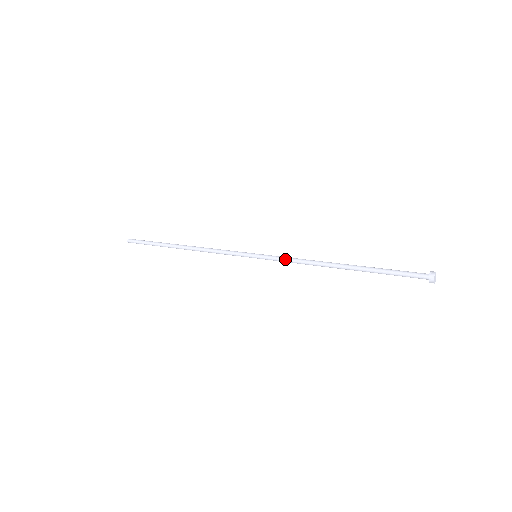
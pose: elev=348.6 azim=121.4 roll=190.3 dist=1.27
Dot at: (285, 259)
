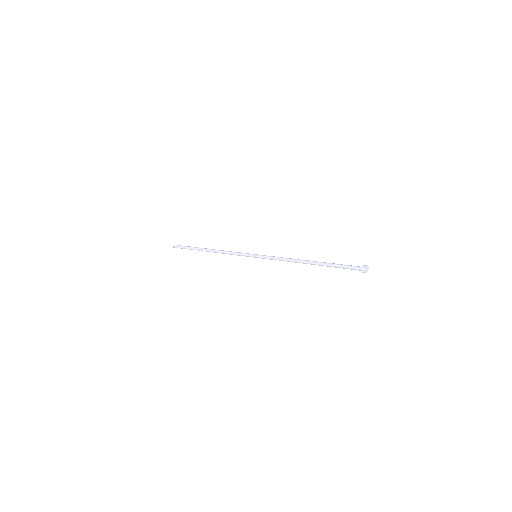
Dot at: (275, 257)
